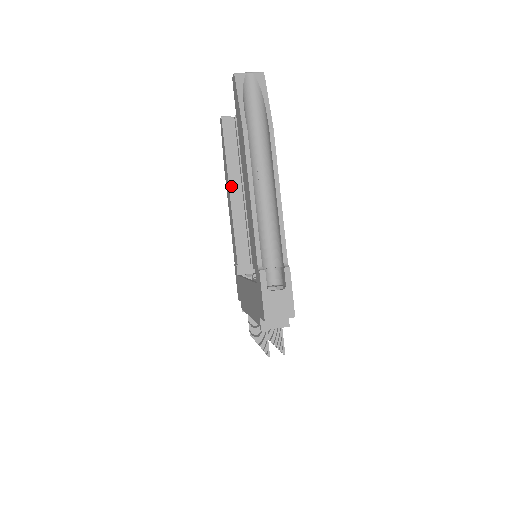
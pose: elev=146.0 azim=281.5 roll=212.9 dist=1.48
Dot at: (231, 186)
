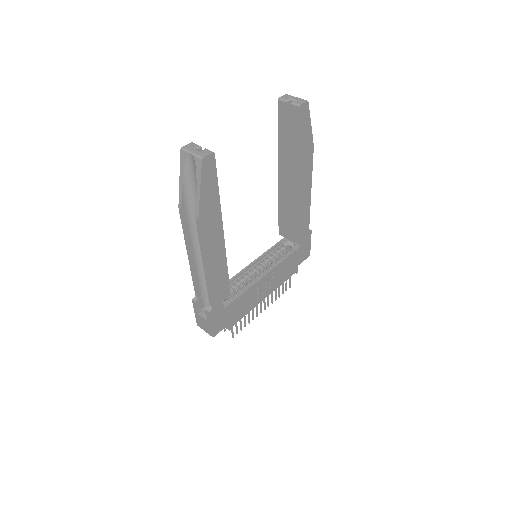
Dot at: (280, 171)
